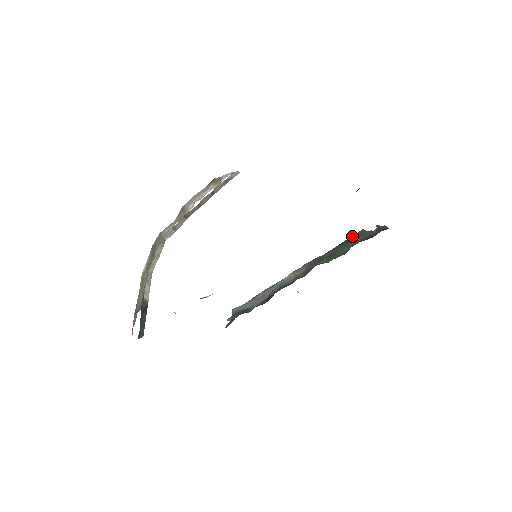
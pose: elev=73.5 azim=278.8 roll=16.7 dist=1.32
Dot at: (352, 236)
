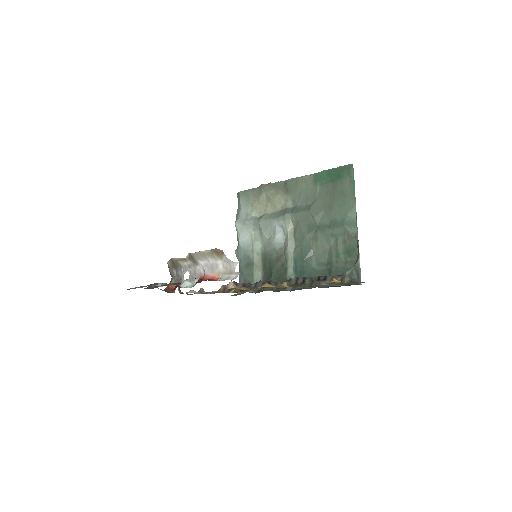
Dot at: (343, 183)
